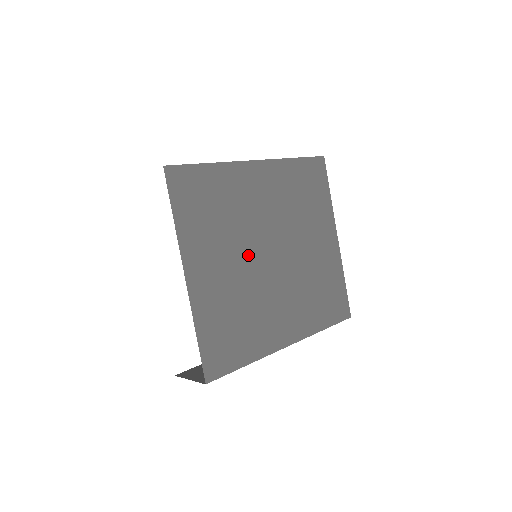
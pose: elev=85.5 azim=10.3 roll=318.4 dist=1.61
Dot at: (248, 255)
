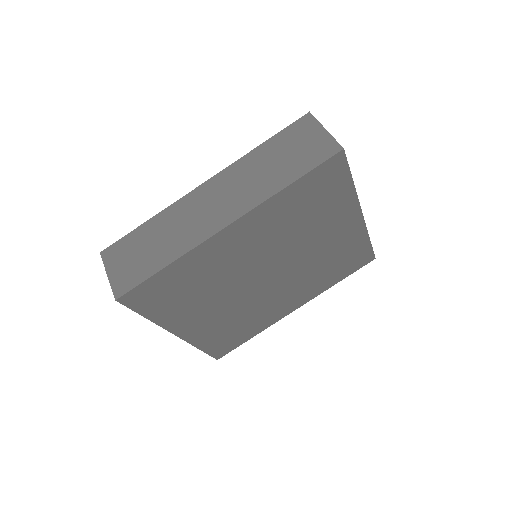
Dot at: (237, 292)
